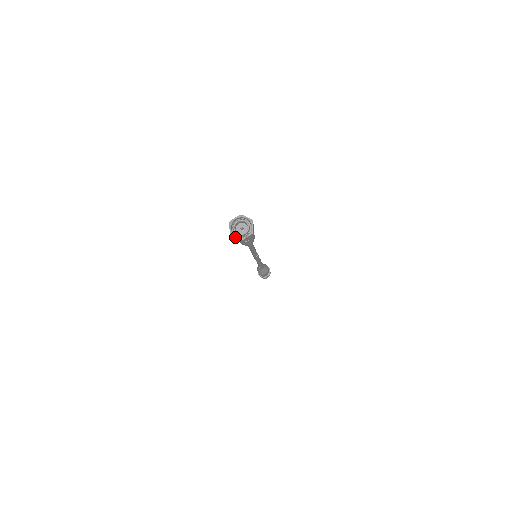
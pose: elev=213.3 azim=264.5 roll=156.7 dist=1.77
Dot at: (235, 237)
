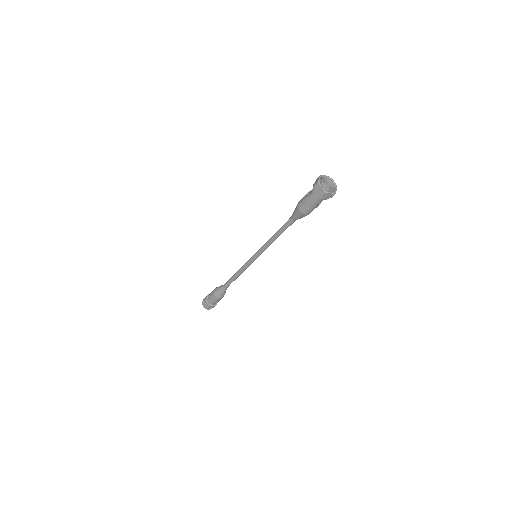
Dot at: (321, 187)
